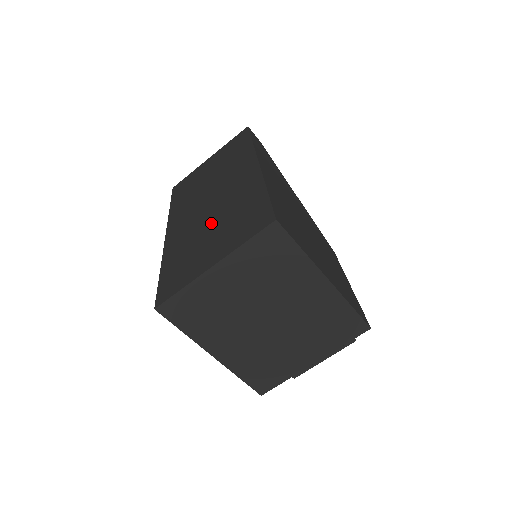
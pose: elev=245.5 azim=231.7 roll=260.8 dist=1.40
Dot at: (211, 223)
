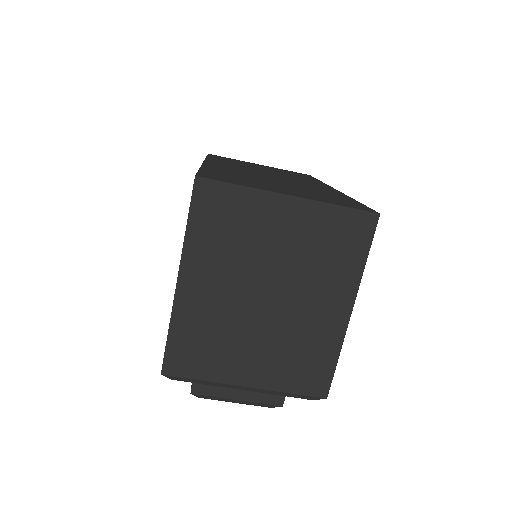
Dot at: (278, 182)
